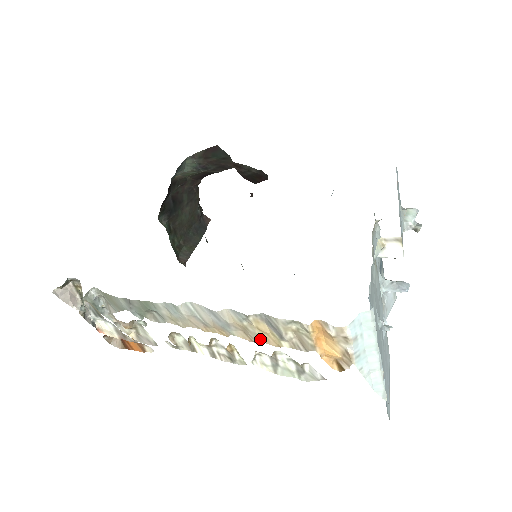
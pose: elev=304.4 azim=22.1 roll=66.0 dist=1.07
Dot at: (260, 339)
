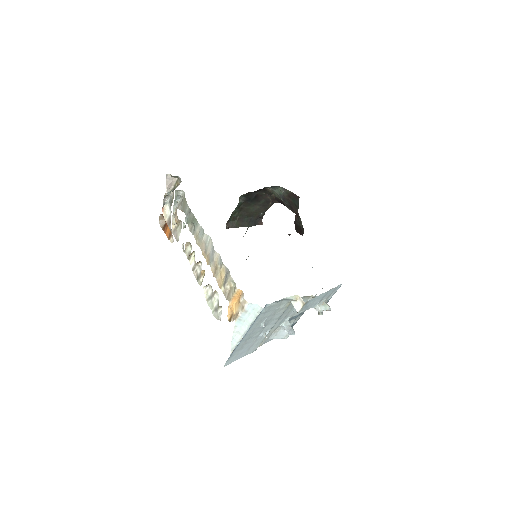
Dot at: (217, 278)
